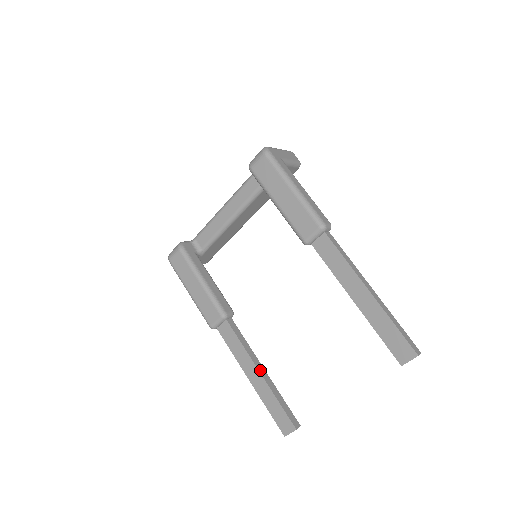
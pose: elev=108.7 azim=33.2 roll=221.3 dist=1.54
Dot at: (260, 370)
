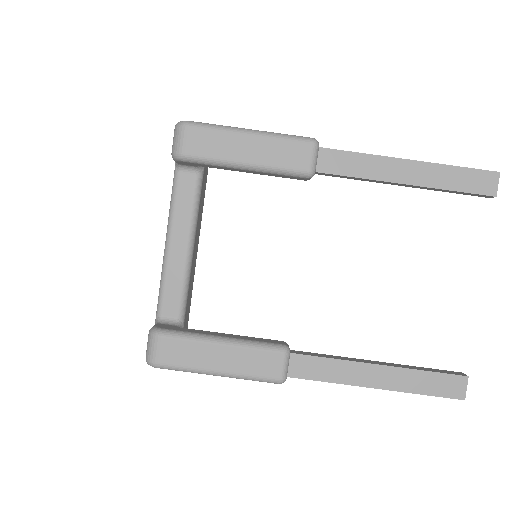
Dot at: (376, 363)
